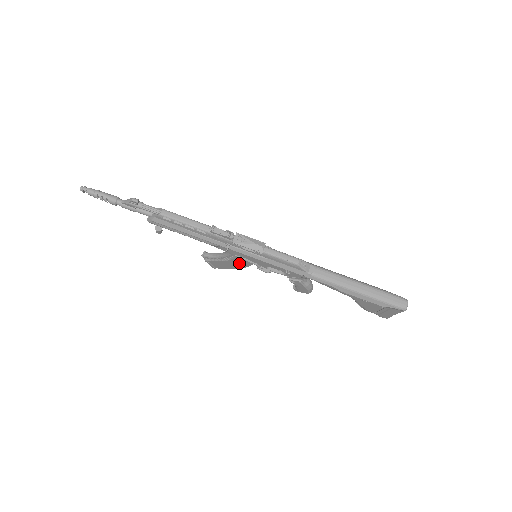
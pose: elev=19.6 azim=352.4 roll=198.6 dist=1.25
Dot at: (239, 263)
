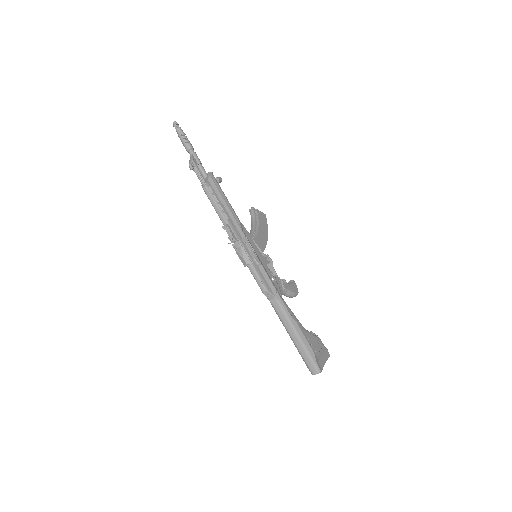
Dot at: occluded
